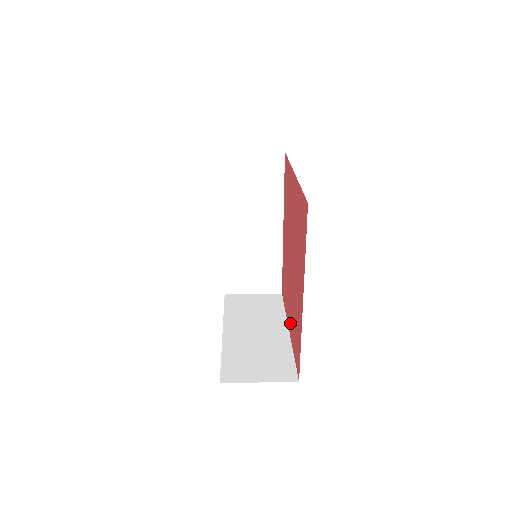
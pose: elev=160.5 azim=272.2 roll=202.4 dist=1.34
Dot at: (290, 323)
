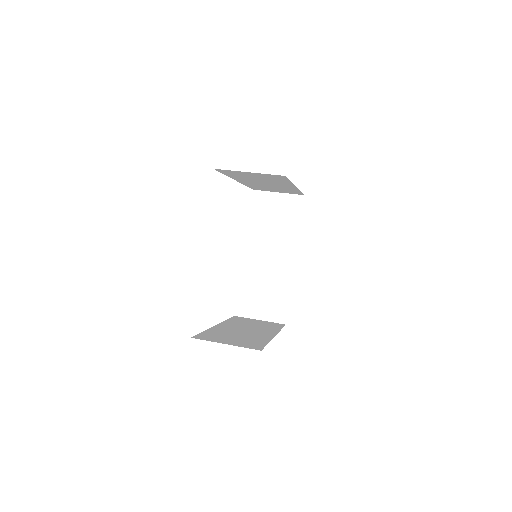
Dot at: occluded
